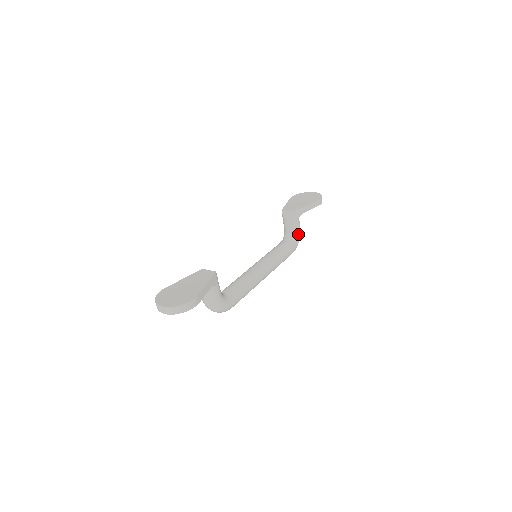
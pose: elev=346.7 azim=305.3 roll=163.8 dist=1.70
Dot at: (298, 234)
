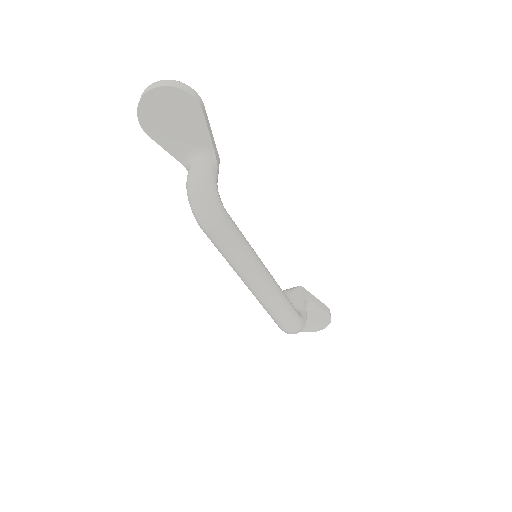
Dot at: (304, 314)
